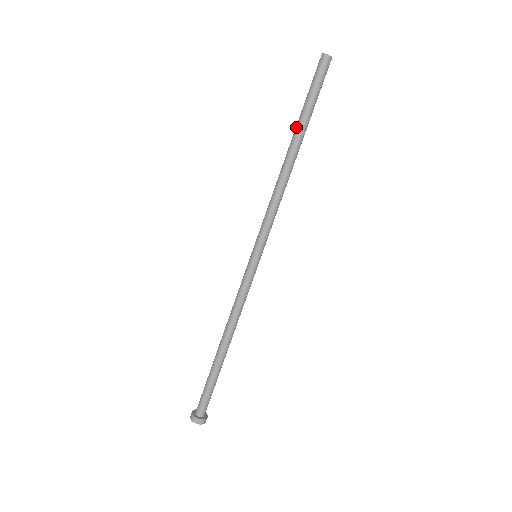
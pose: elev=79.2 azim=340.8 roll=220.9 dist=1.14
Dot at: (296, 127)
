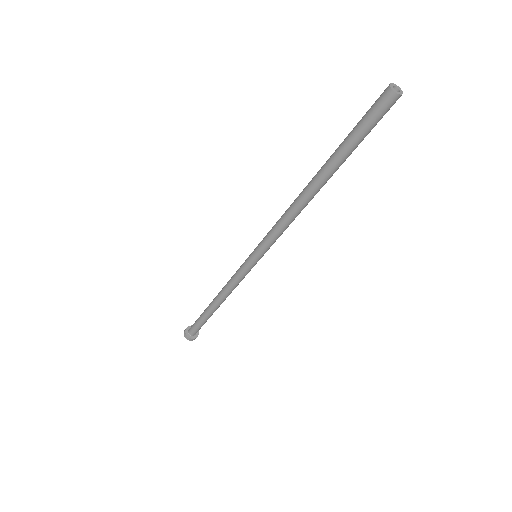
Dot at: (330, 166)
